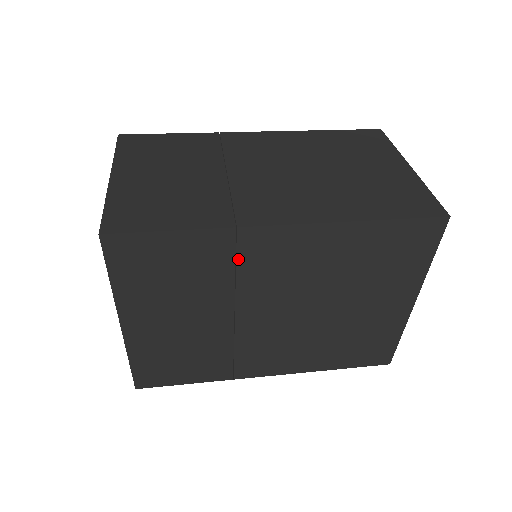
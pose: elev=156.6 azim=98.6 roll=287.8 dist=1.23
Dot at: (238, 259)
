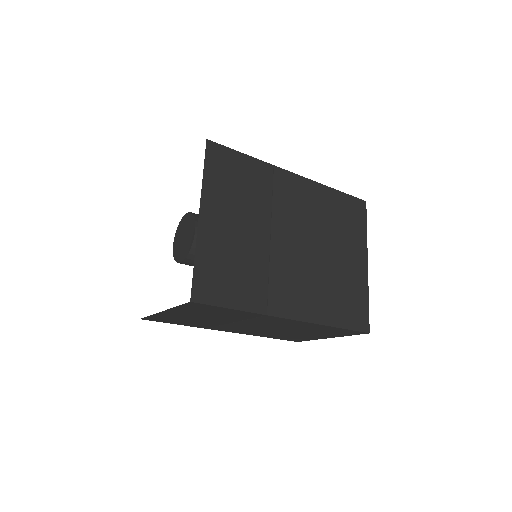
Dot at: (274, 188)
